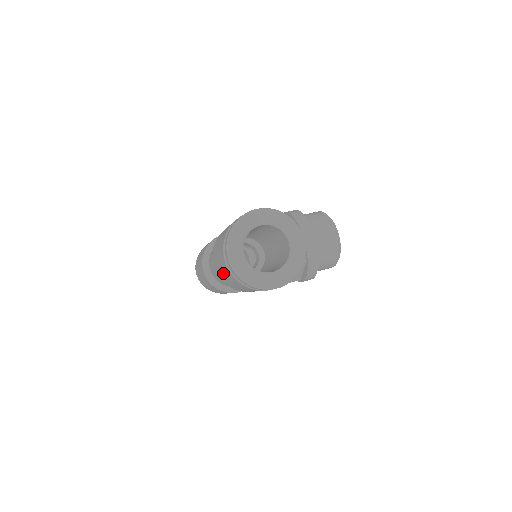
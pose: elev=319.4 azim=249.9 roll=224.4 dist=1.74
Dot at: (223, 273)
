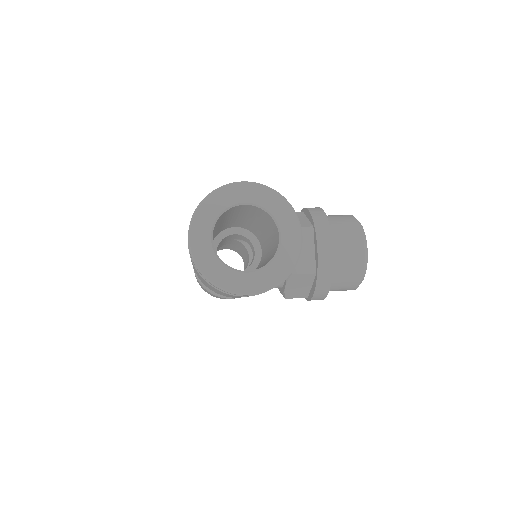
Dot at: occluded
